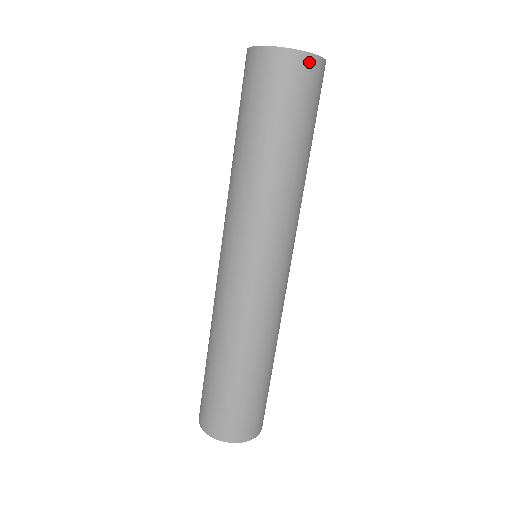
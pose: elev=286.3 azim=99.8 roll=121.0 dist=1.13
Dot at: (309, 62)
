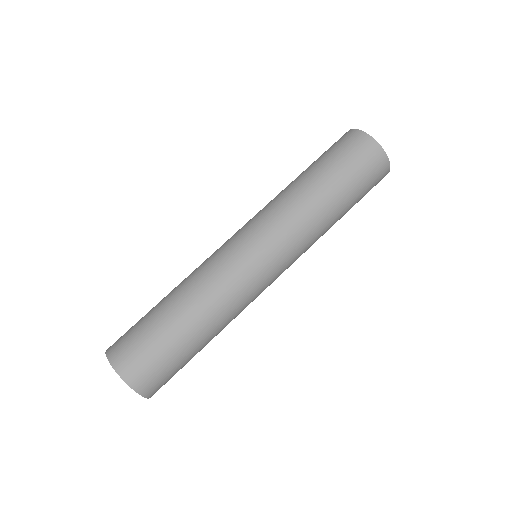
Dot at: (386, 169)
